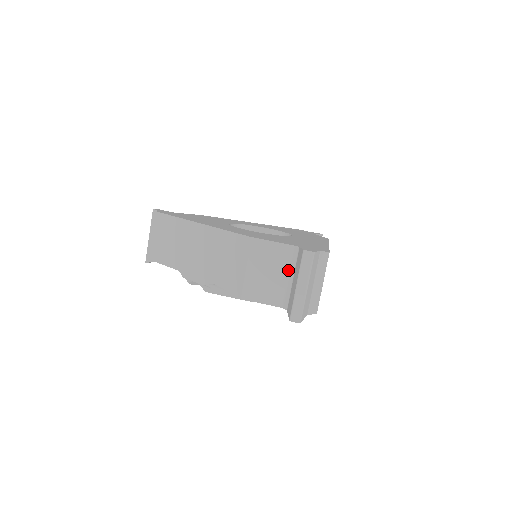
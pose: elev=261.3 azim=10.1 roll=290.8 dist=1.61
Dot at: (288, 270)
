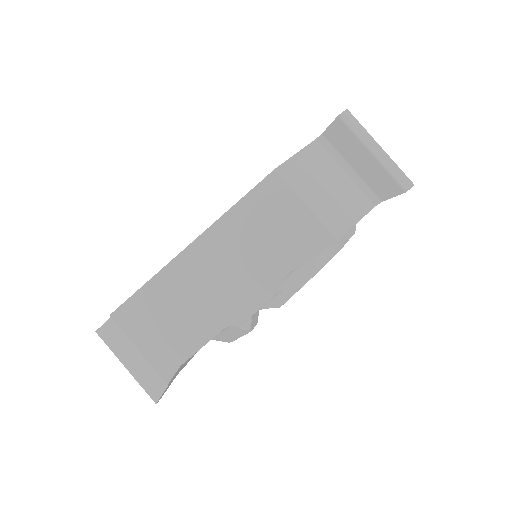
Dot at: (338, 166)
